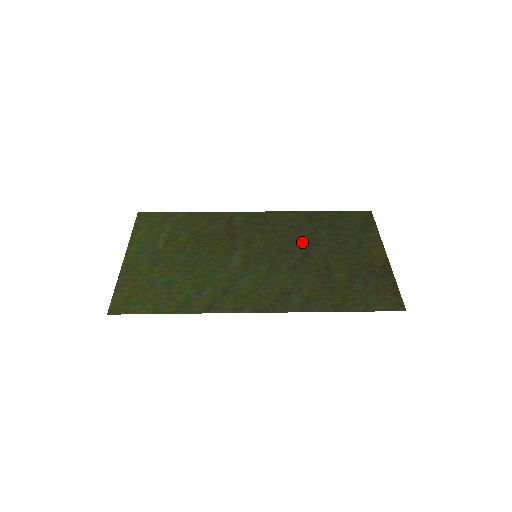
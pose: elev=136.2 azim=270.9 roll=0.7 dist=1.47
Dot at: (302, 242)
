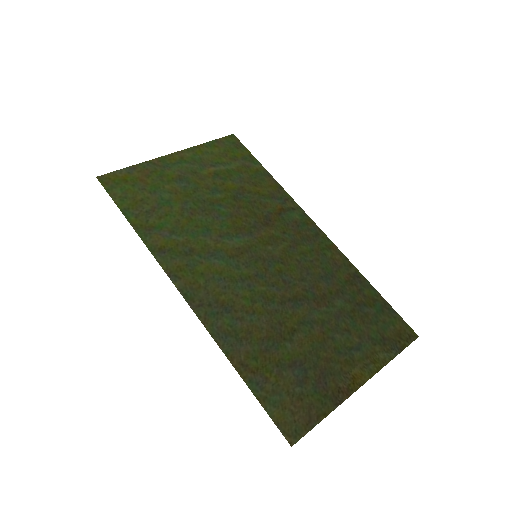
Dot at: (310, 288)
